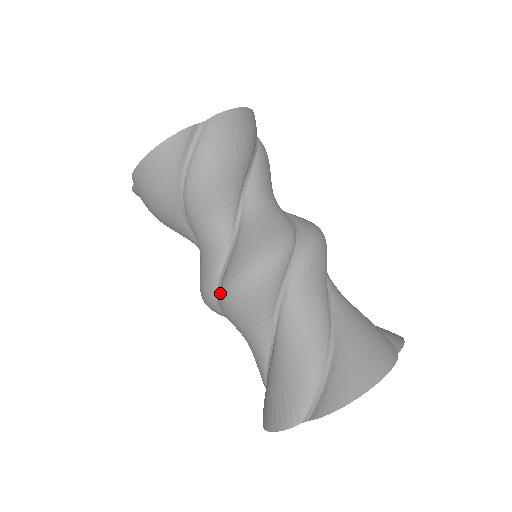
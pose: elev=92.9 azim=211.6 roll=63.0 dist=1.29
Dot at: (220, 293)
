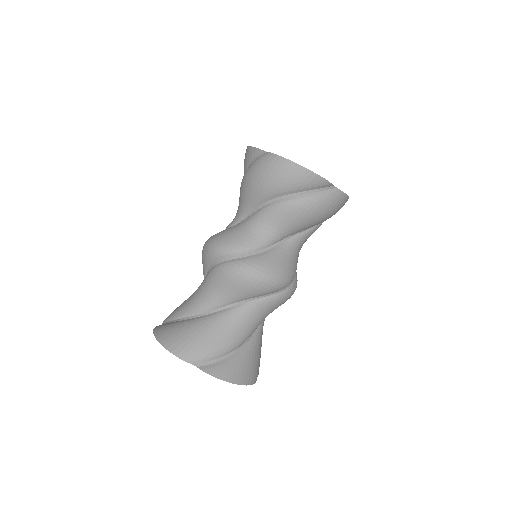
Dot at: (234, 262)
